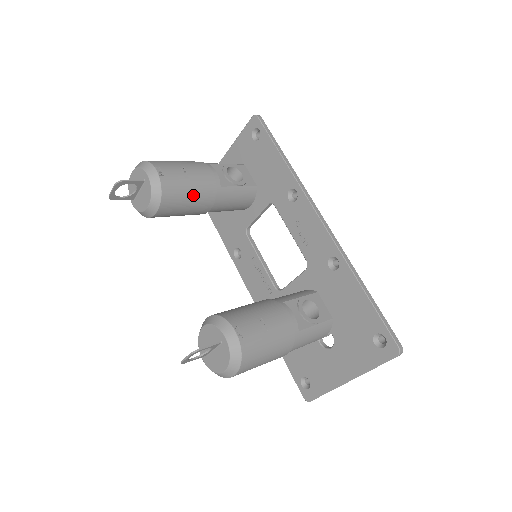
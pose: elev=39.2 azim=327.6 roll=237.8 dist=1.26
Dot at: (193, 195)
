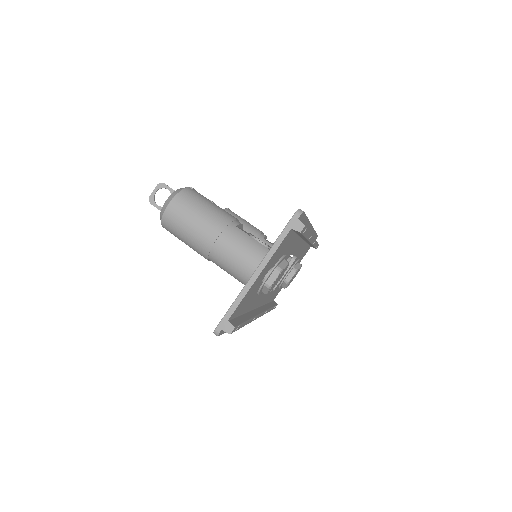
Dot at: occluded
